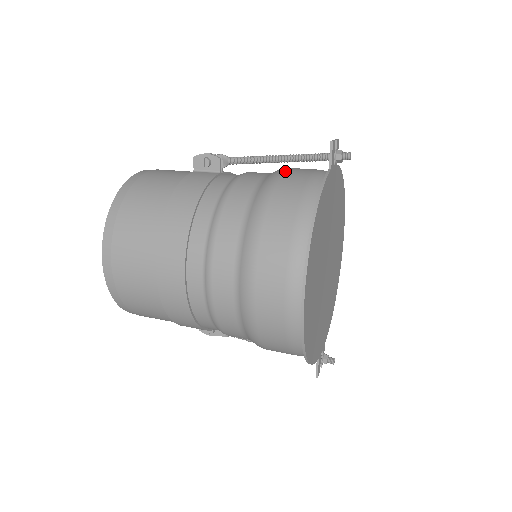
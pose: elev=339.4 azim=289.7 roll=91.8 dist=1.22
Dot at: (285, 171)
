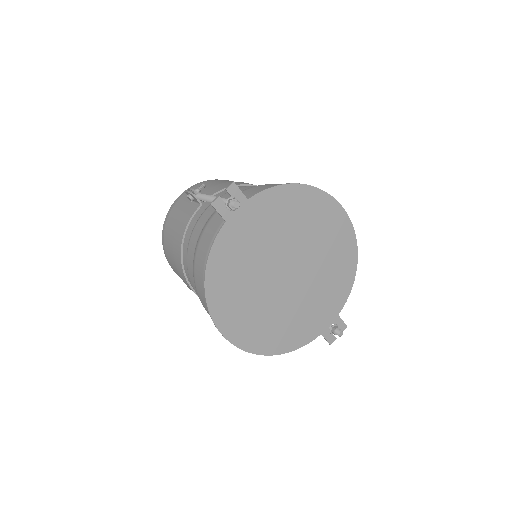
Dot at: (214, 215)
